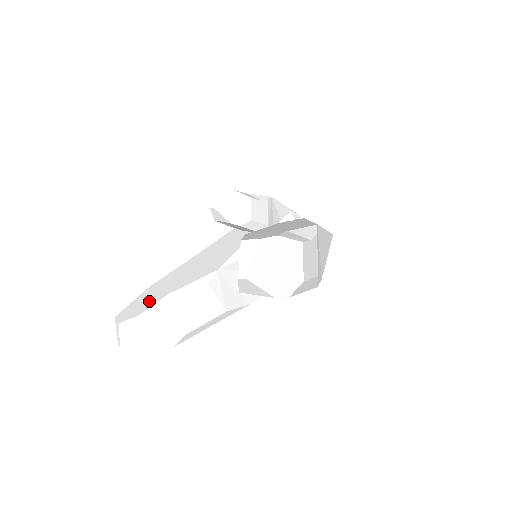
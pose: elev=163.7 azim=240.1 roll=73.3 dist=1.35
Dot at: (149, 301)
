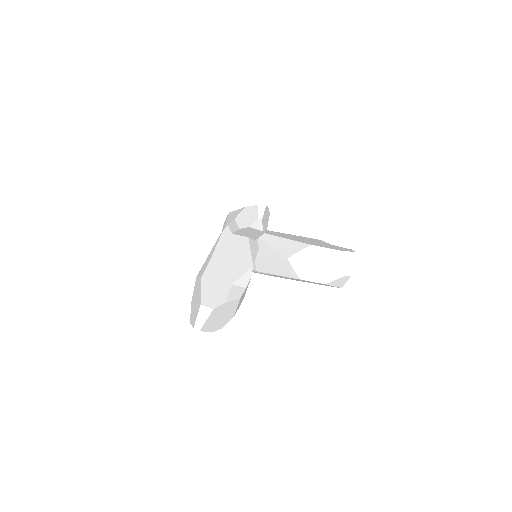
Dot at: (220, 290)
